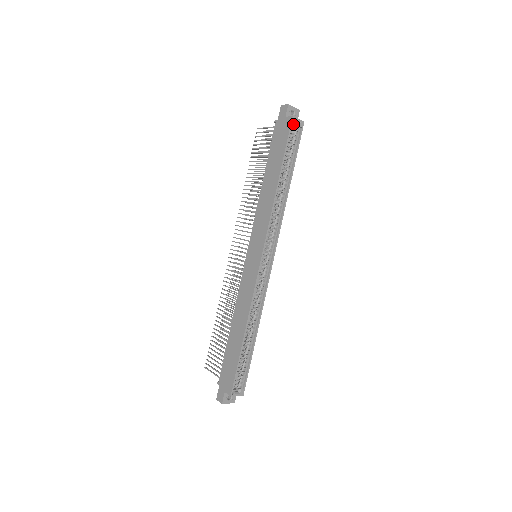
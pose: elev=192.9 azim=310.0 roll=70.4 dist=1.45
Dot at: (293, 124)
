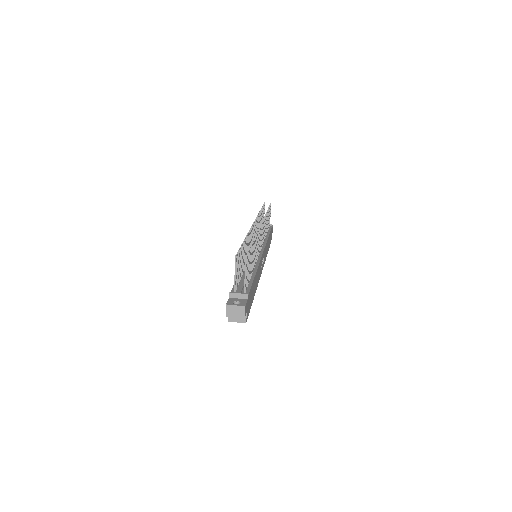
Dot at: occluded
